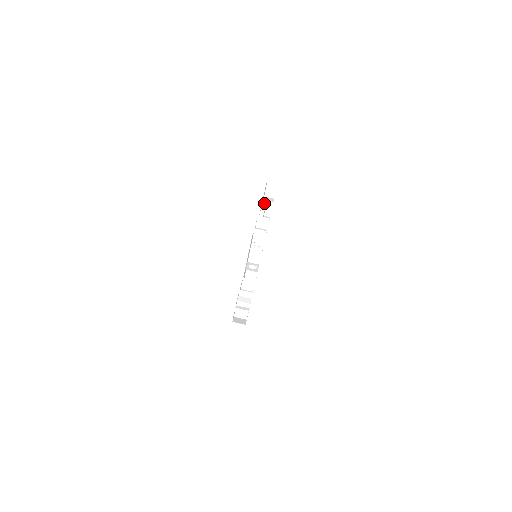
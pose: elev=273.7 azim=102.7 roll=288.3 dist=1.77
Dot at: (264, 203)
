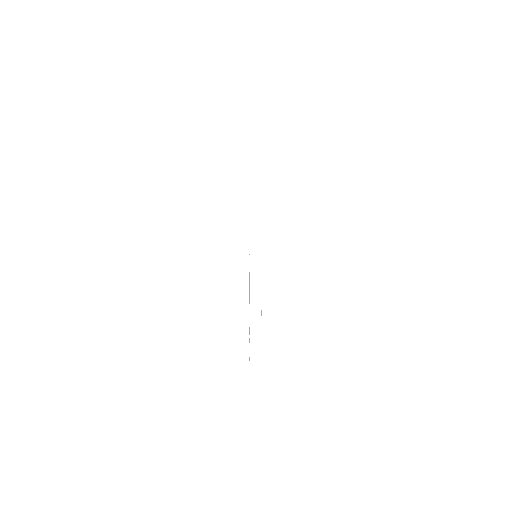
Dot at: occluded
